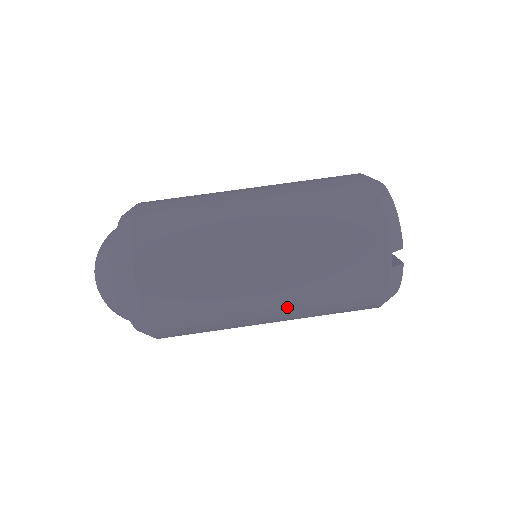
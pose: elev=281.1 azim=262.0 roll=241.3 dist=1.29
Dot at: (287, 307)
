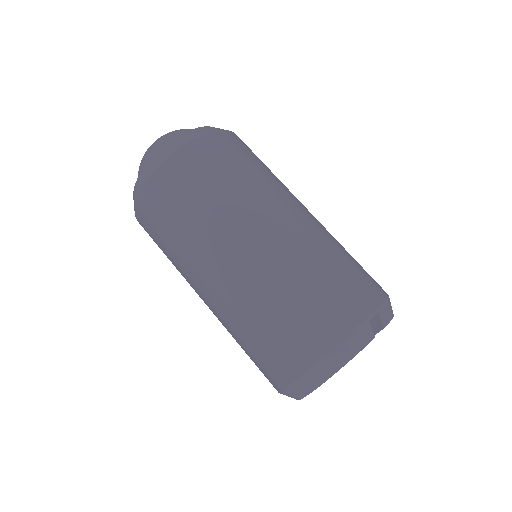
Dot at: (267, 254)
